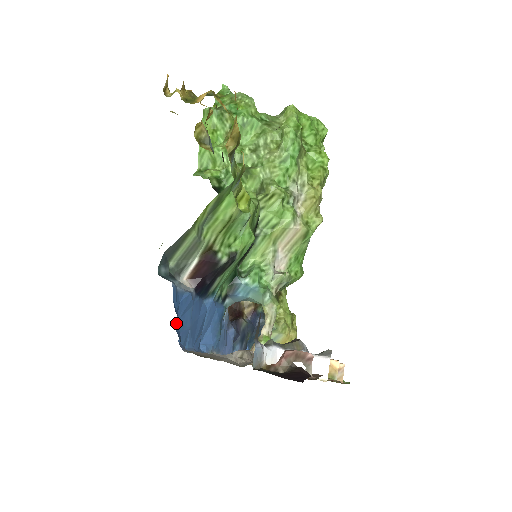
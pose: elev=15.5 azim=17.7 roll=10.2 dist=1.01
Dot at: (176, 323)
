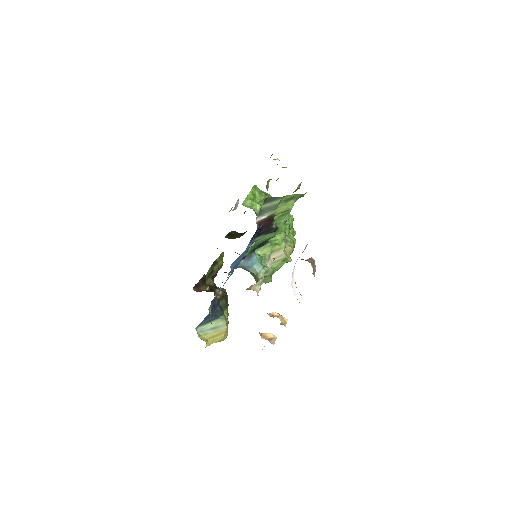
Dot at: occluded
